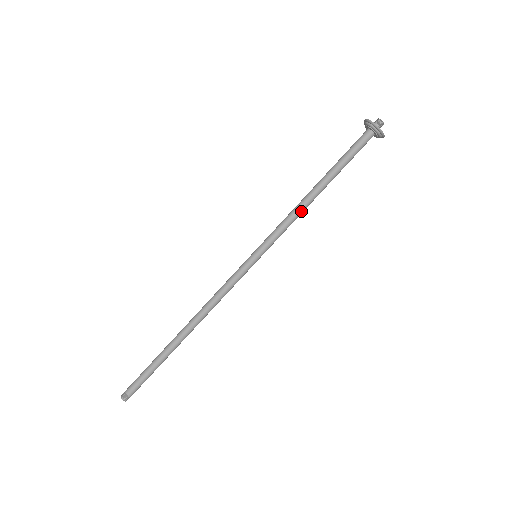
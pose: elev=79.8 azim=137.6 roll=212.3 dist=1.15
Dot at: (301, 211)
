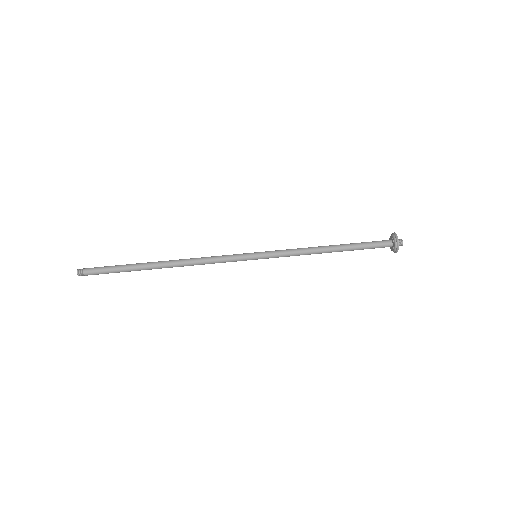
Dot at: (309, 251)
